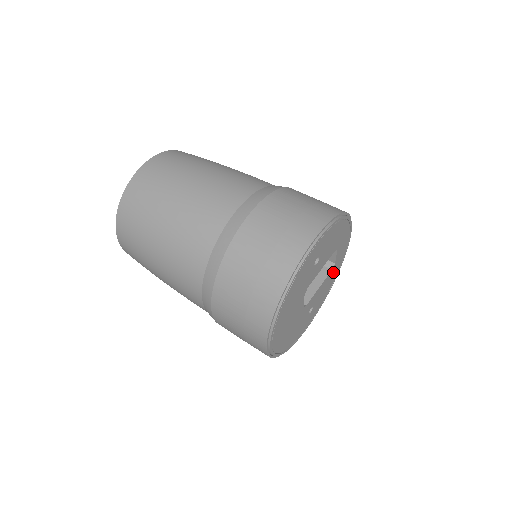
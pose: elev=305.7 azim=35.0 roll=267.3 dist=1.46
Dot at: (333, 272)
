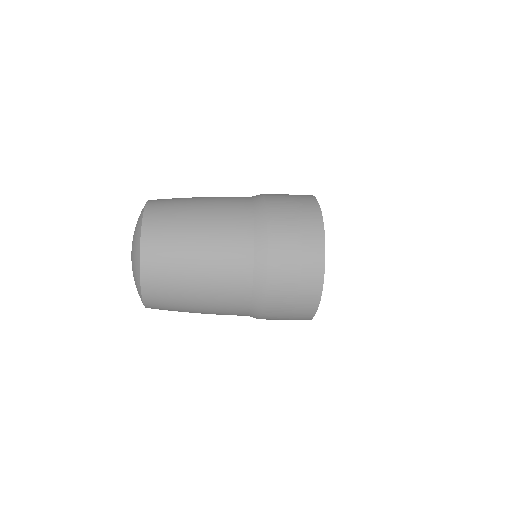
Dot at: occluded
